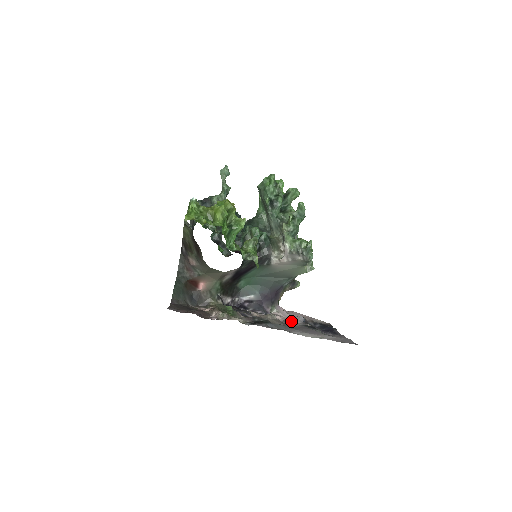
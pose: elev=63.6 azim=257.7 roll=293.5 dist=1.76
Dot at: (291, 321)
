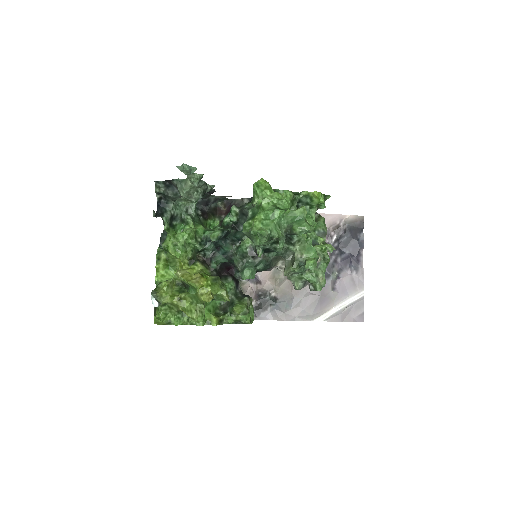
Dot at: occluded
